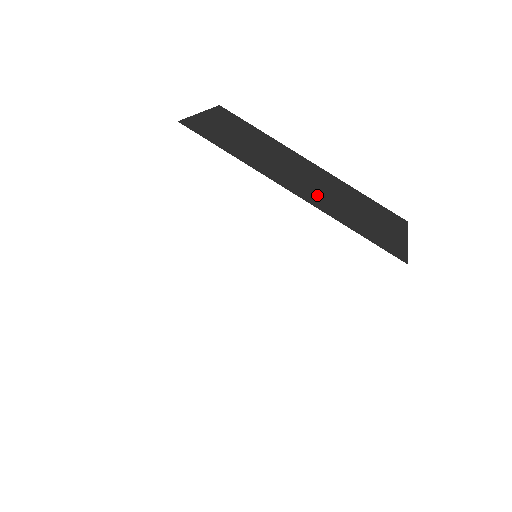
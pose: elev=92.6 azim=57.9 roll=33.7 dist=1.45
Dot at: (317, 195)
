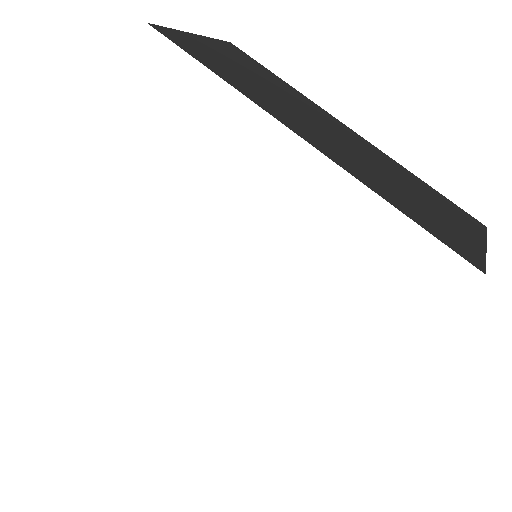
Dot at: (344, 154)
